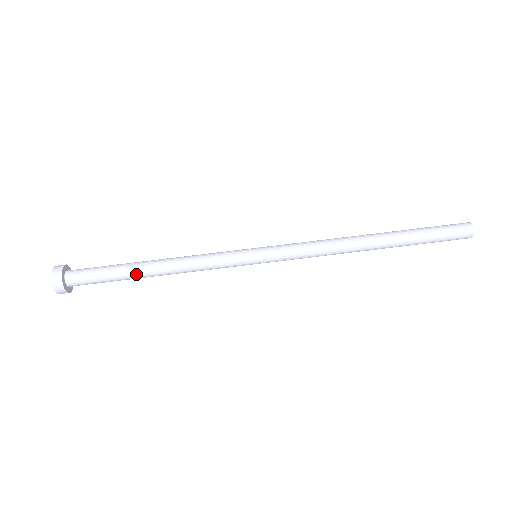
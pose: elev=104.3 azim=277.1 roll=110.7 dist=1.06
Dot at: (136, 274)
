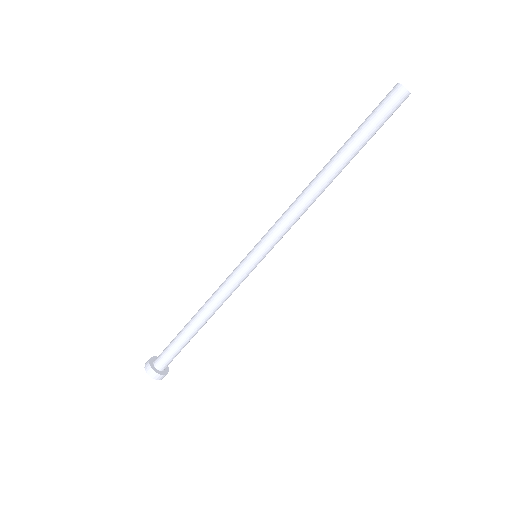
Dot at: (192, 332)
